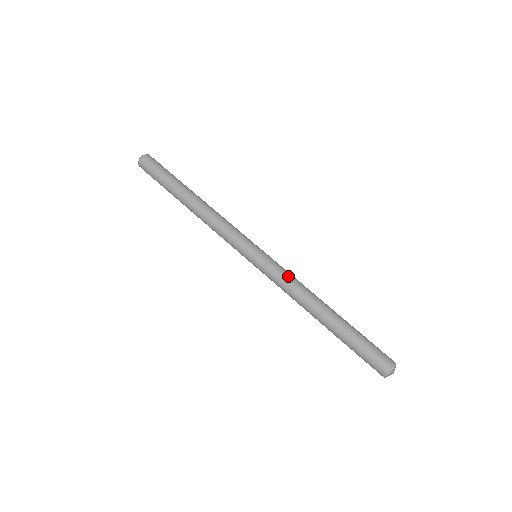
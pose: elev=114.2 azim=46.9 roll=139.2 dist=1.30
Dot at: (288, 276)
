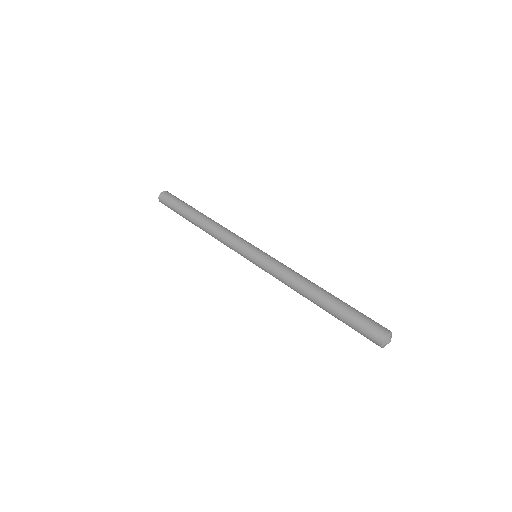
Dot at: (280, 270)
